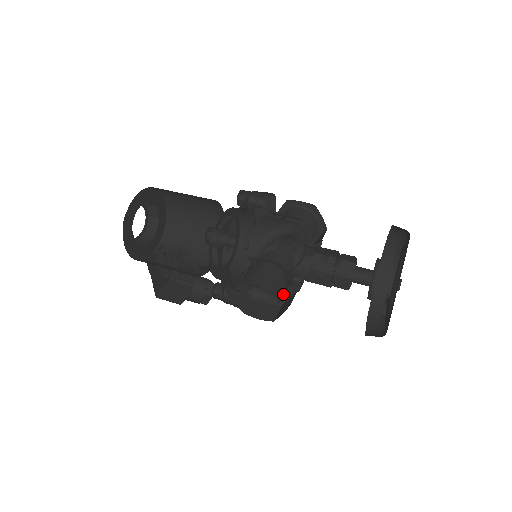
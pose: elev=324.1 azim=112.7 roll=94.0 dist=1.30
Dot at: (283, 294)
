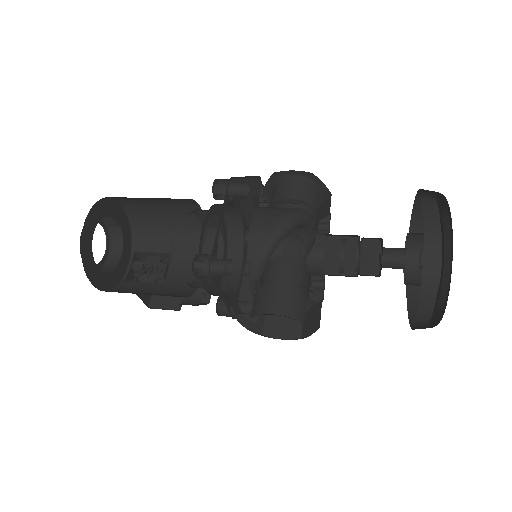
Dot at: occluded
